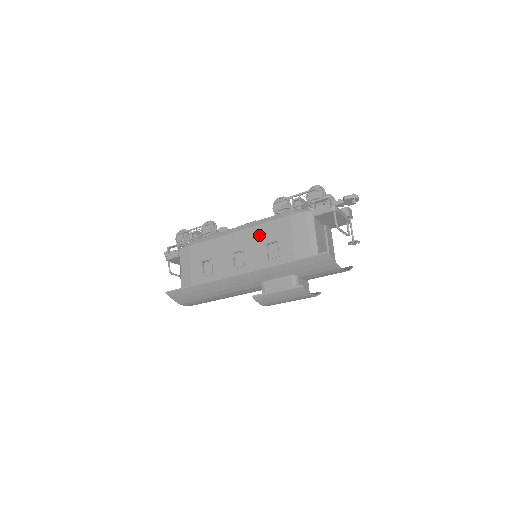
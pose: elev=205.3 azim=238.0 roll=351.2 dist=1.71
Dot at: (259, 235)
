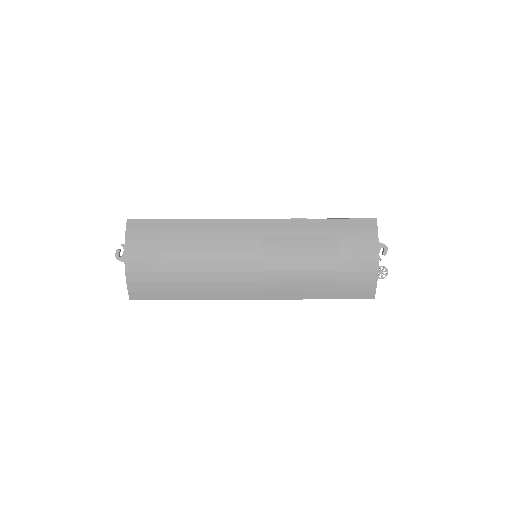
Dot at: occluded
